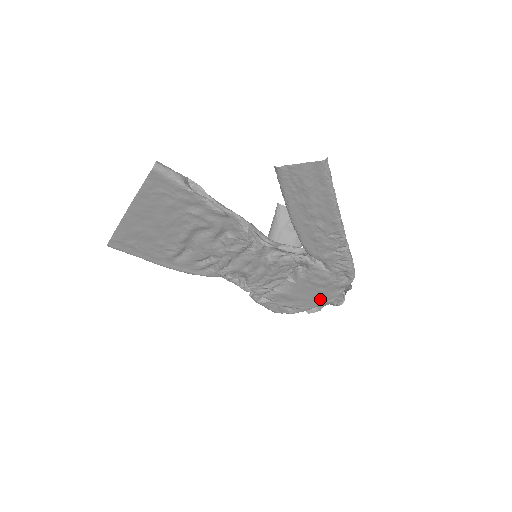
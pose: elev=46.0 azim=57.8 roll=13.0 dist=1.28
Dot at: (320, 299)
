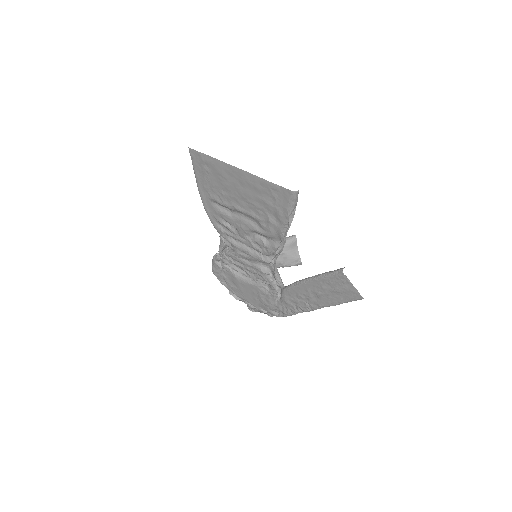
Dot at: (248, 299)
